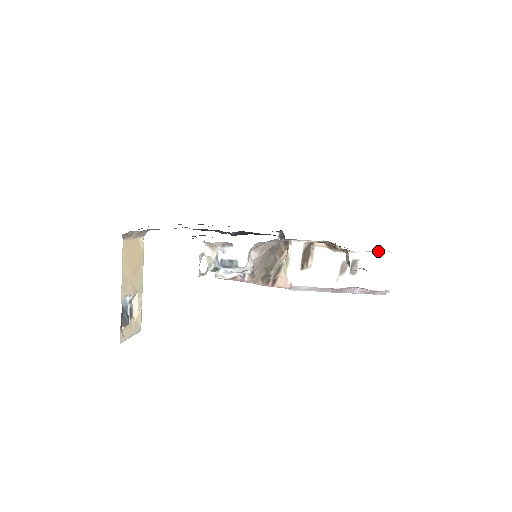
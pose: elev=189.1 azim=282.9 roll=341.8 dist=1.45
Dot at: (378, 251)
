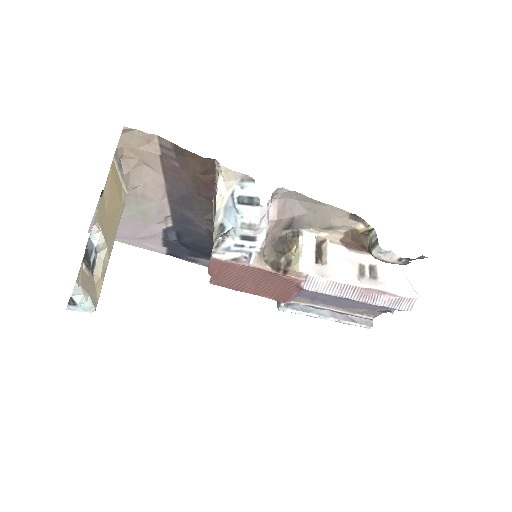
Dot at: occluded
